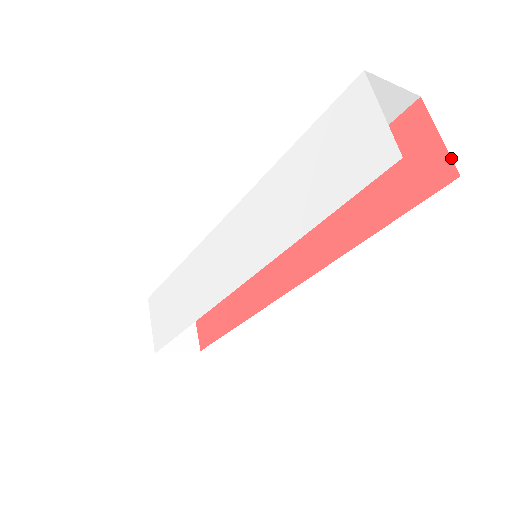
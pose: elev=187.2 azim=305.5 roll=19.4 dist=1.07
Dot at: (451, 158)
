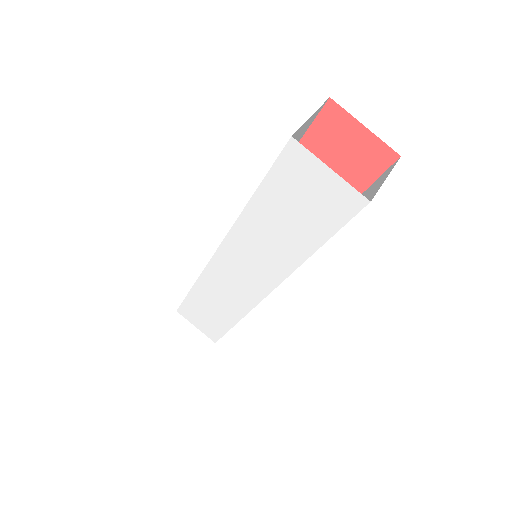
Dot at: (386, 144)
